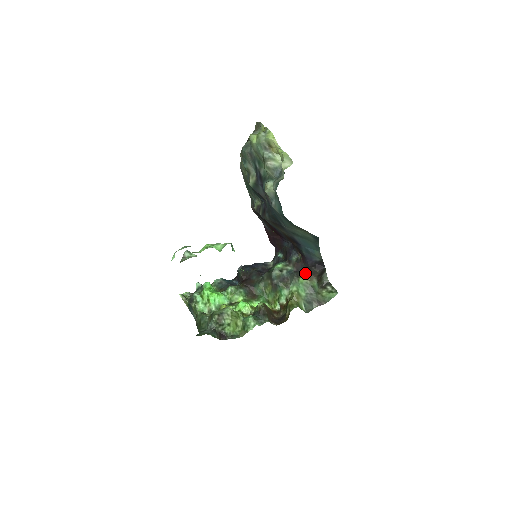
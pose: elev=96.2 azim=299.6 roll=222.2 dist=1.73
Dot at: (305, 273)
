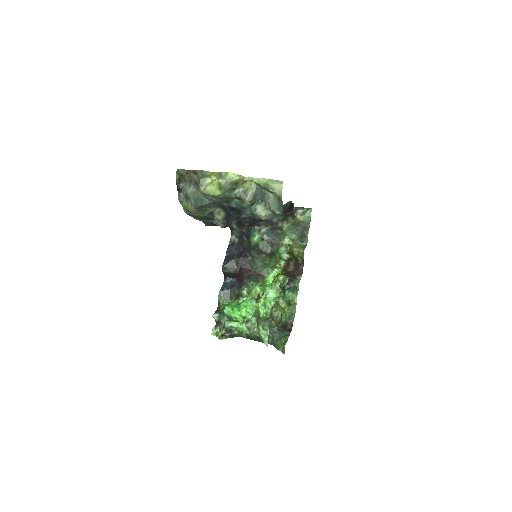
Dot at: (280, 222)
